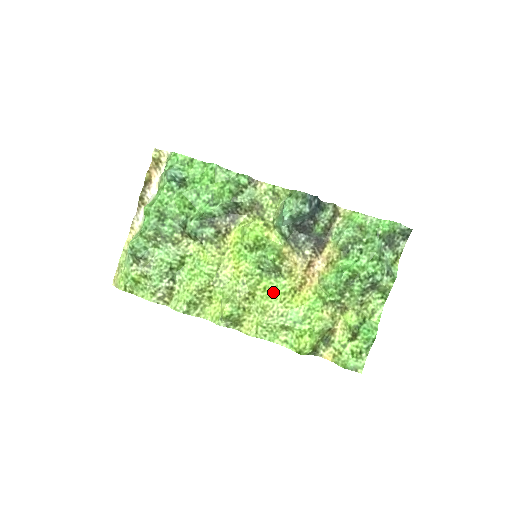
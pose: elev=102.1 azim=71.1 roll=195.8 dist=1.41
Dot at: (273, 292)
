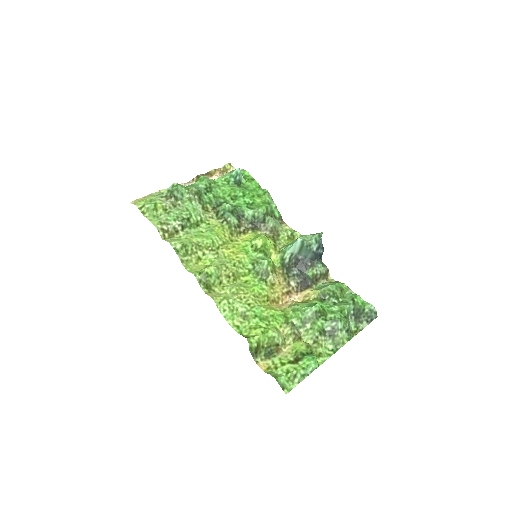
Dot at: (252, 286)
